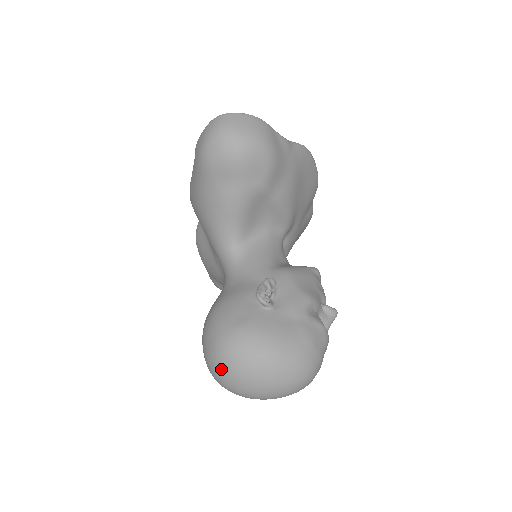
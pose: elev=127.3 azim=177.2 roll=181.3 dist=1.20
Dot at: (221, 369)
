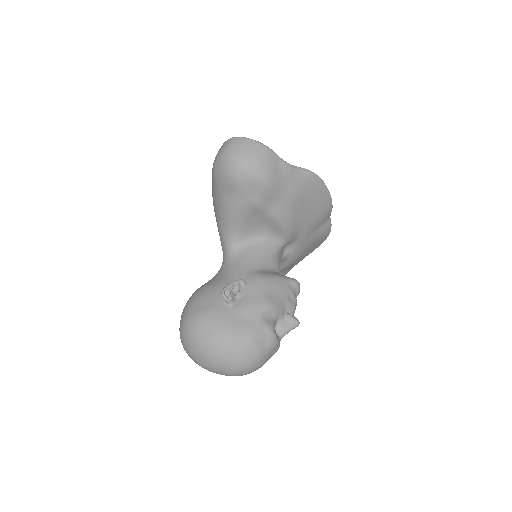
Dot at: (182, 339)
